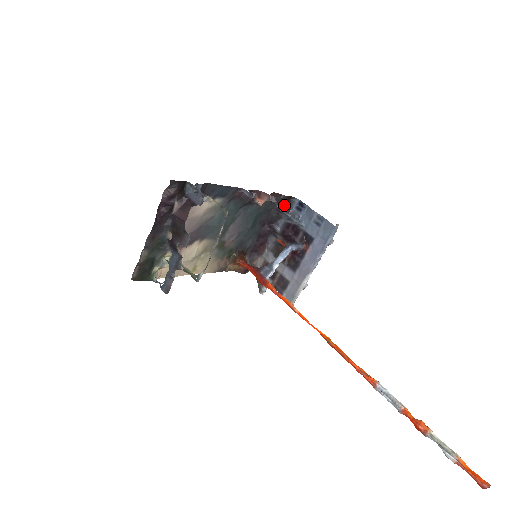
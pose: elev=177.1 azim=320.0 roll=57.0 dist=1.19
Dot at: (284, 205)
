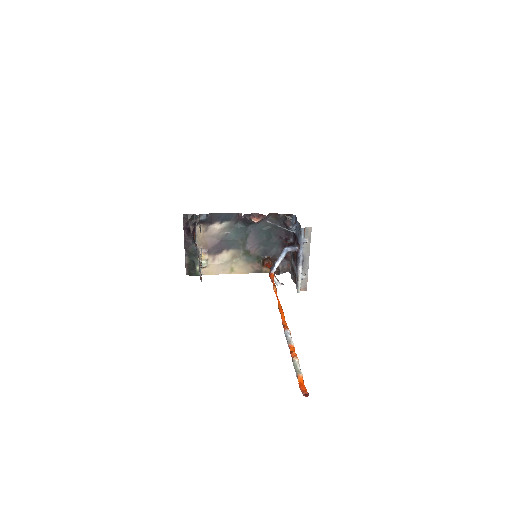
Dot at: (286, 221)
